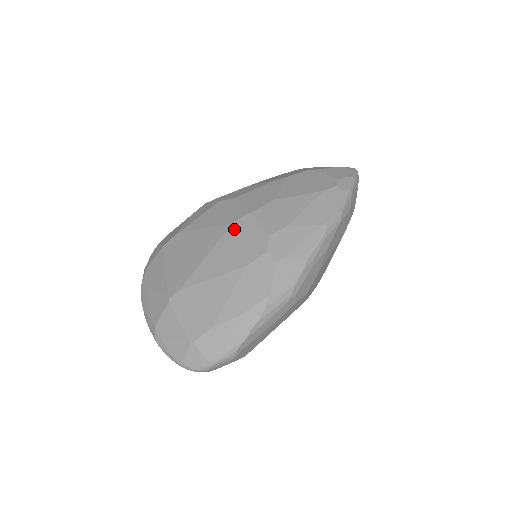
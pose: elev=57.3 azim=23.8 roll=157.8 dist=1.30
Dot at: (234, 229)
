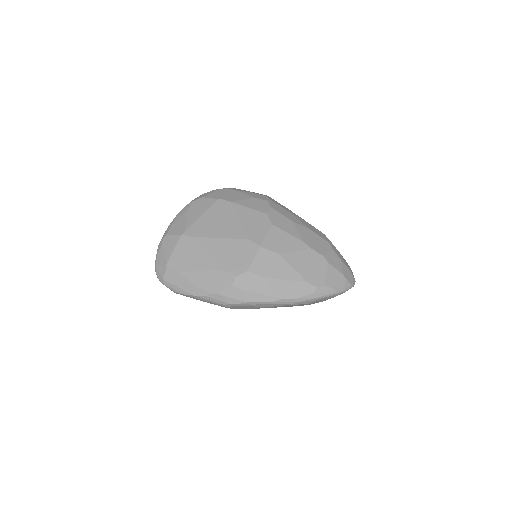
Dot at: (244, 243)
